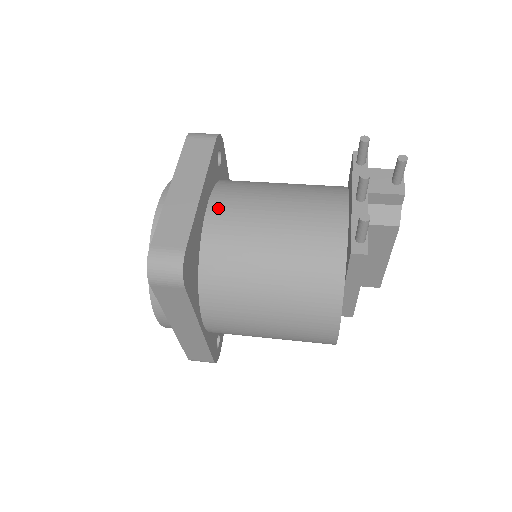
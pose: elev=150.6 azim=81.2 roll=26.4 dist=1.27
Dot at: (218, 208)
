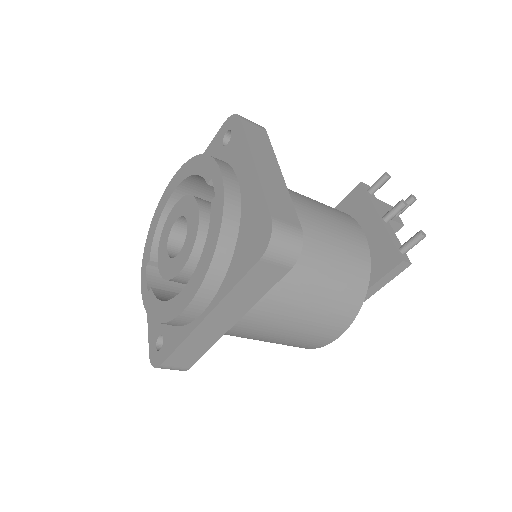
Dot at: occluded
